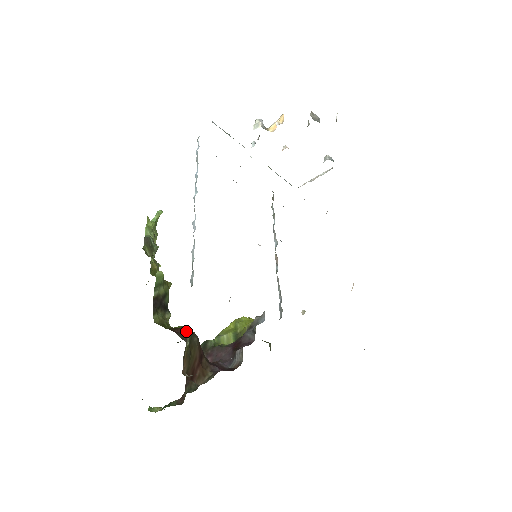
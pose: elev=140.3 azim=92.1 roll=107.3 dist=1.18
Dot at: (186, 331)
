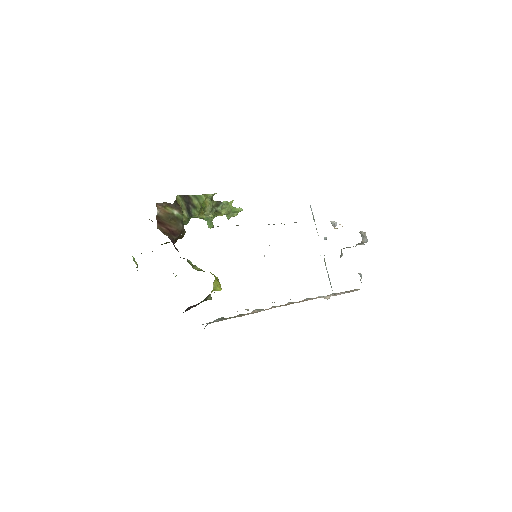
Dot at: (181, 211)
